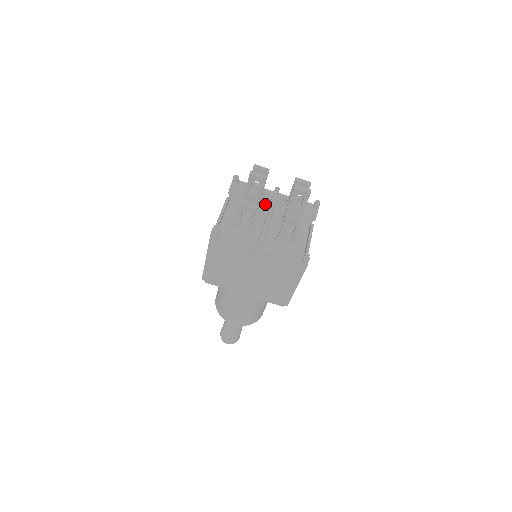
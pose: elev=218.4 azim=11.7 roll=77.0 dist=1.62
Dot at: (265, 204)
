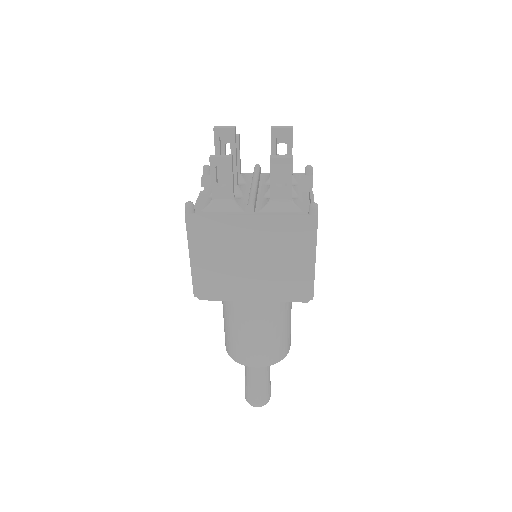
Dot at: (247, 182)
